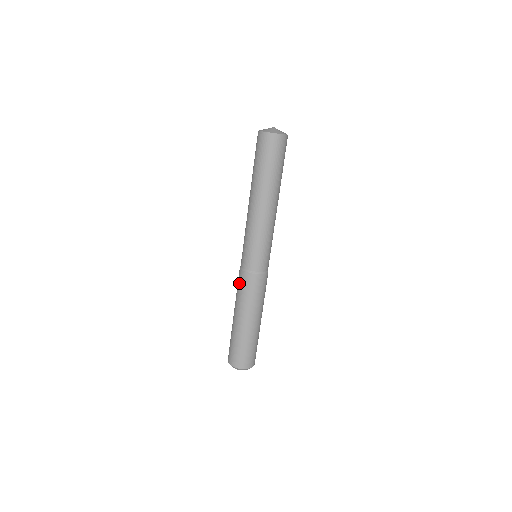
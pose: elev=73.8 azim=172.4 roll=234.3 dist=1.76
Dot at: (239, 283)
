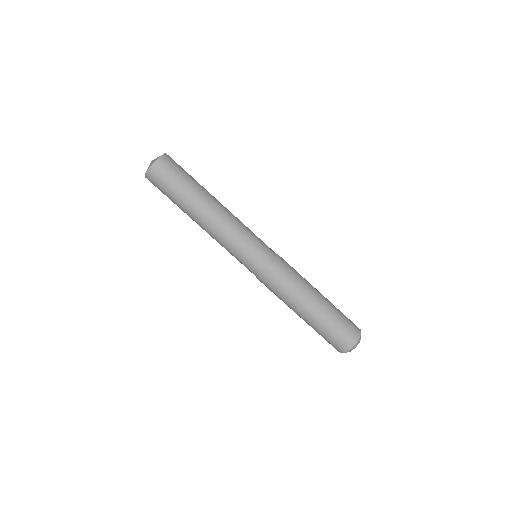
Dot at: (269, 289)
